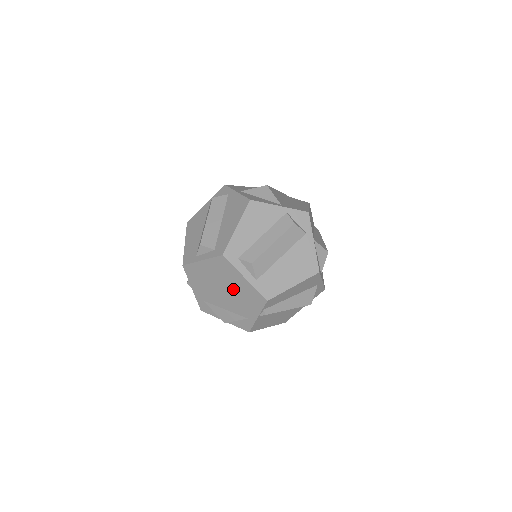
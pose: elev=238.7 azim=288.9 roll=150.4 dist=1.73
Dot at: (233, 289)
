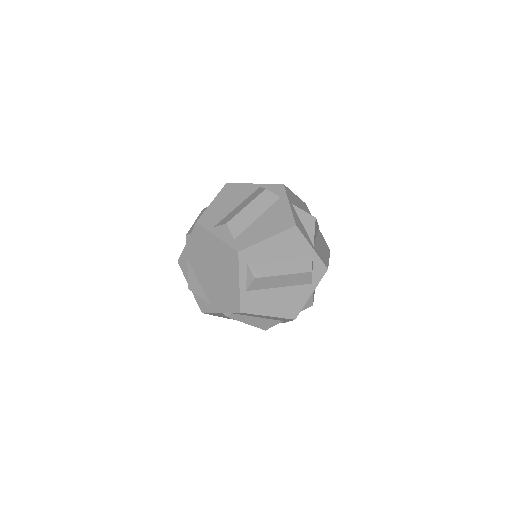
Dot at: (221, 278)
